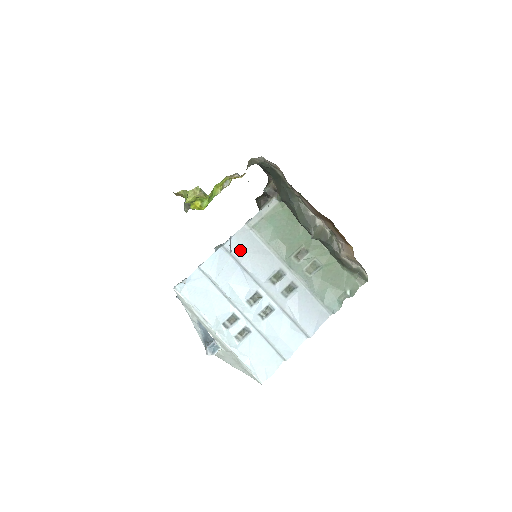
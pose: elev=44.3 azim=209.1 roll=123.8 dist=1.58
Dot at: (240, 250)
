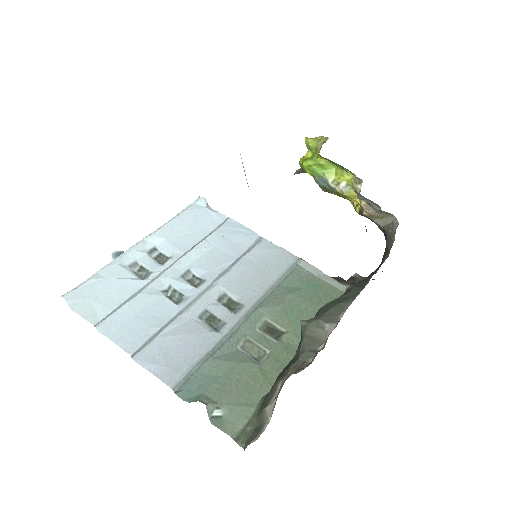
Dot at: (261, 254)
